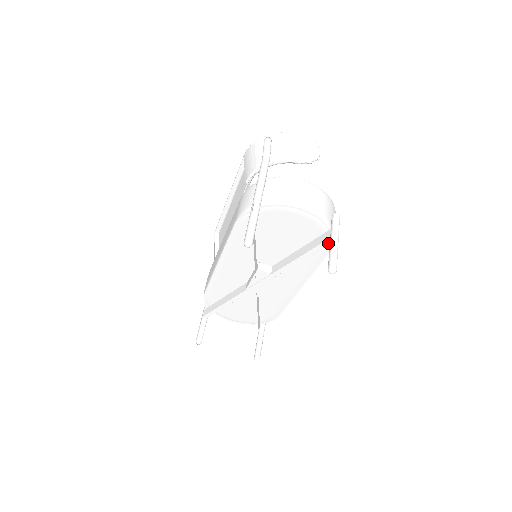
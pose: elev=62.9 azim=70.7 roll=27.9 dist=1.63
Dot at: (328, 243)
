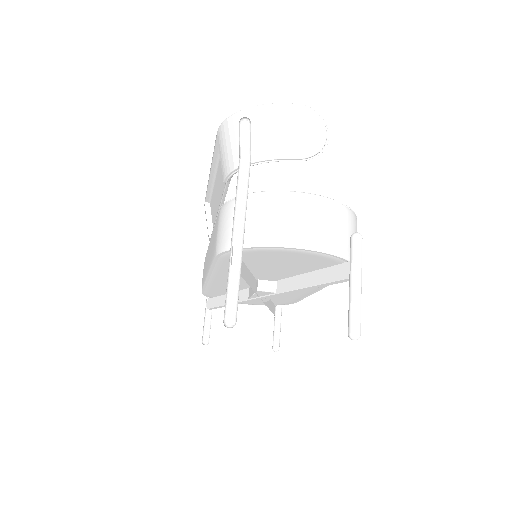
Dot at: (347, 280)
